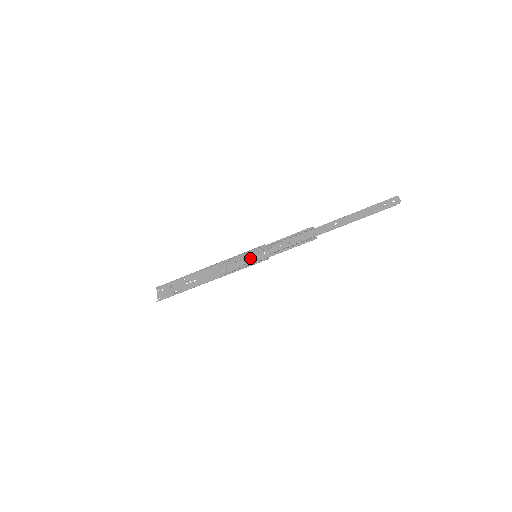
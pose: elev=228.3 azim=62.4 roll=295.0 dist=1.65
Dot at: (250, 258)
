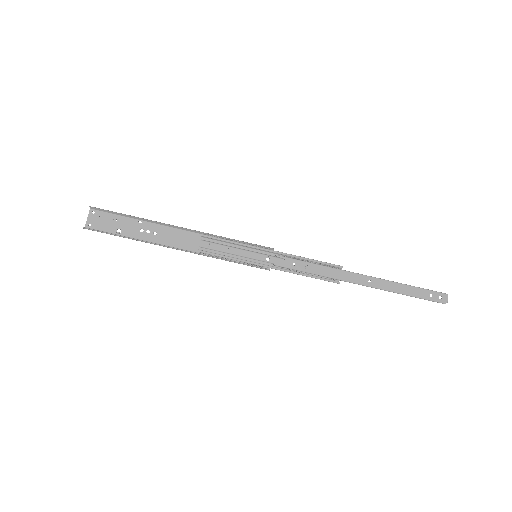
Dot at: (247, 254)
